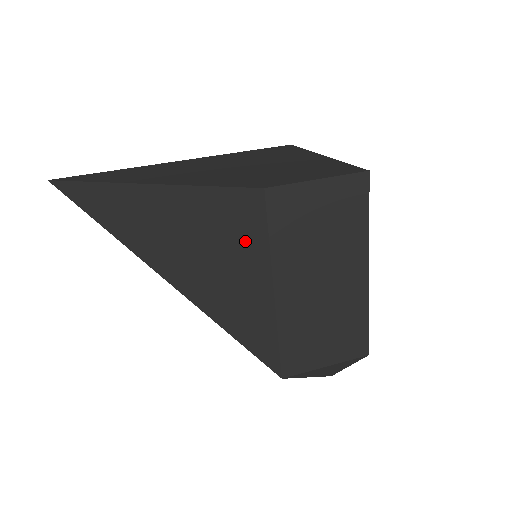
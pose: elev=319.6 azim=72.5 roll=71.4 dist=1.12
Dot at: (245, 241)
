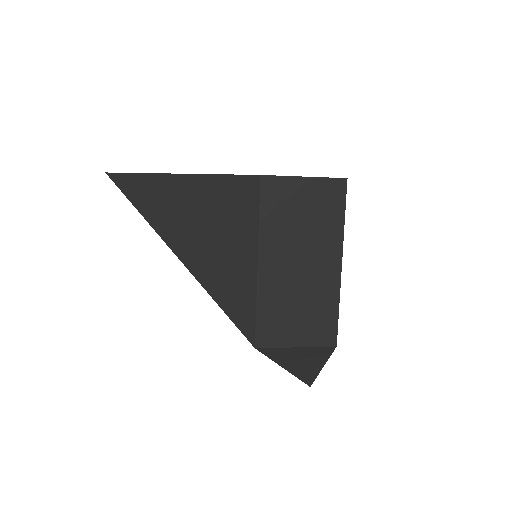
Dot at: (241, 219)
